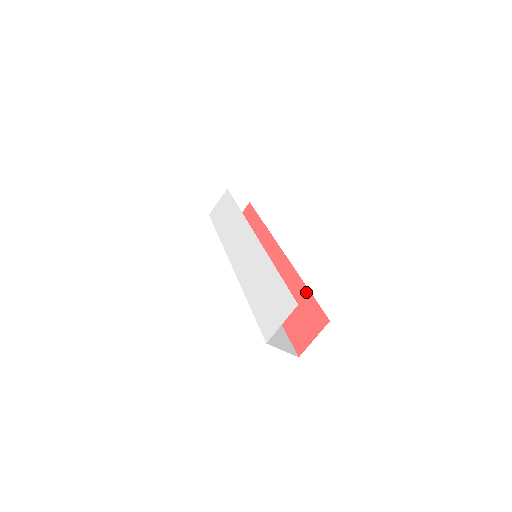
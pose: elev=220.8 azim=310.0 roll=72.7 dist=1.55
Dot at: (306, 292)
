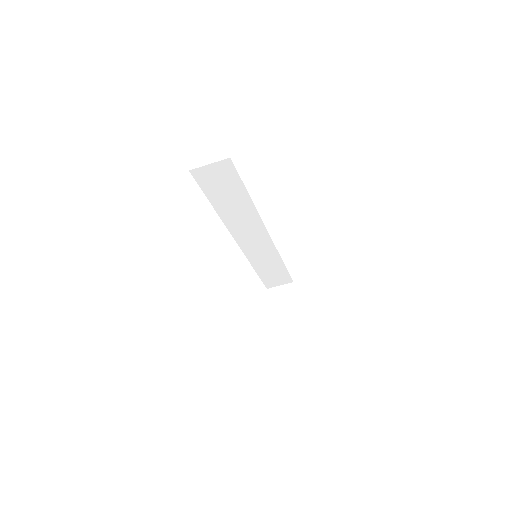
Dot at: occluded
